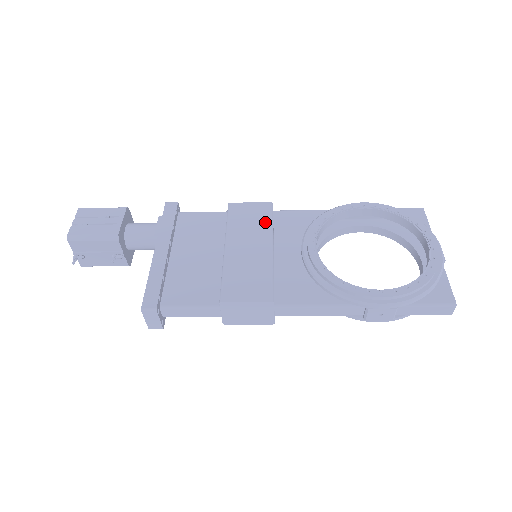
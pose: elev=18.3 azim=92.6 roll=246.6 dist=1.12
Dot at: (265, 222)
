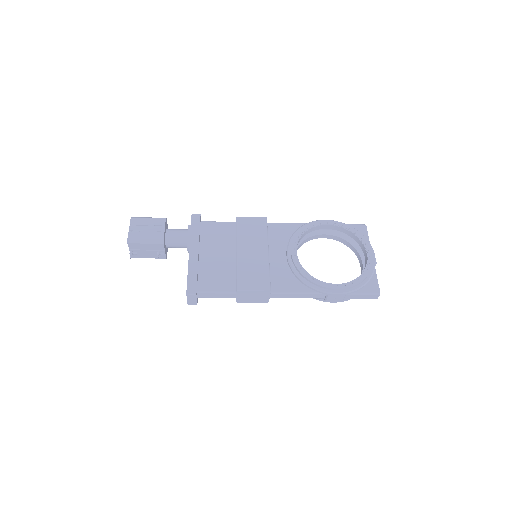
Dot at: (262, 233)
